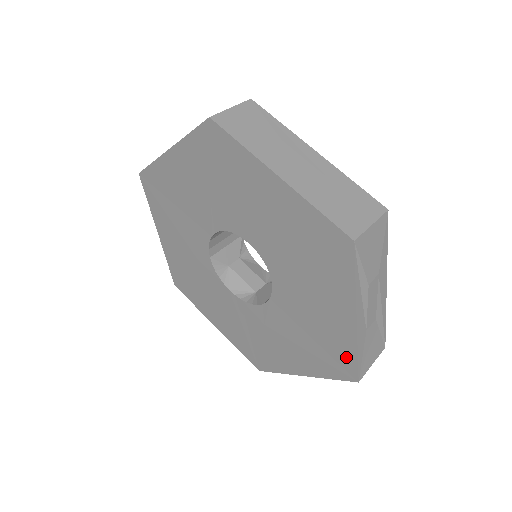
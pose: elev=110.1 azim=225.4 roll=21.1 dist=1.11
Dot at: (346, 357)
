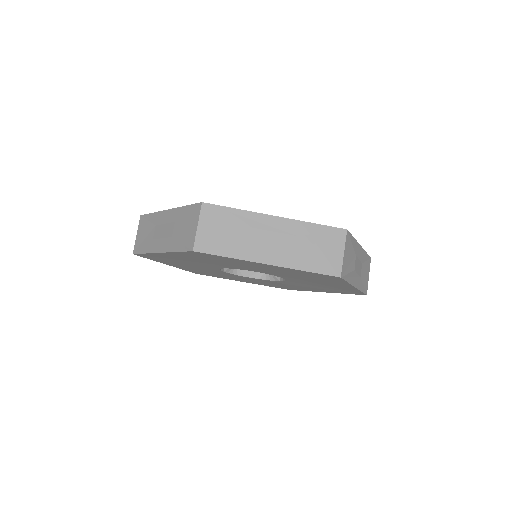
Dot at: occluded
